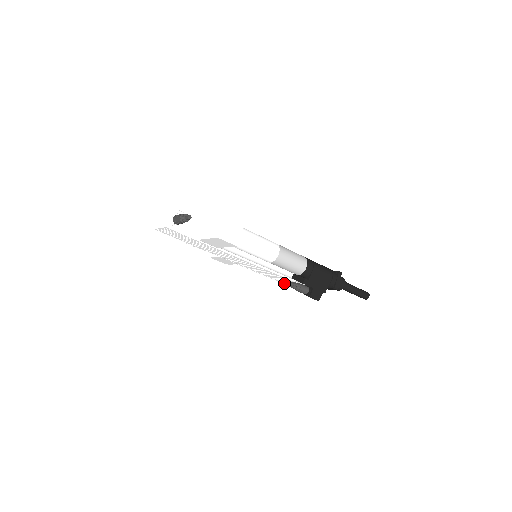
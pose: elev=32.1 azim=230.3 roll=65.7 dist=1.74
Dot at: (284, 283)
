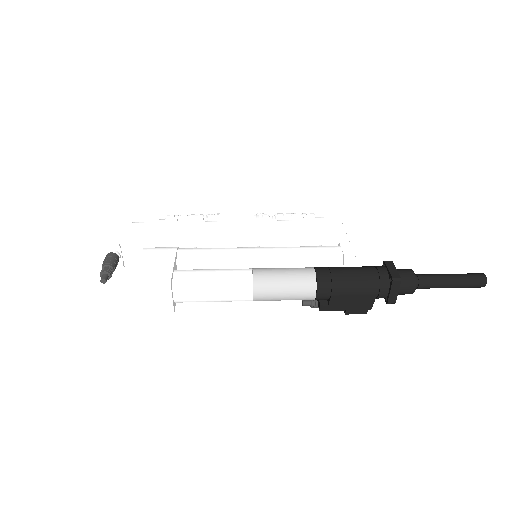
Dot at: occluded
